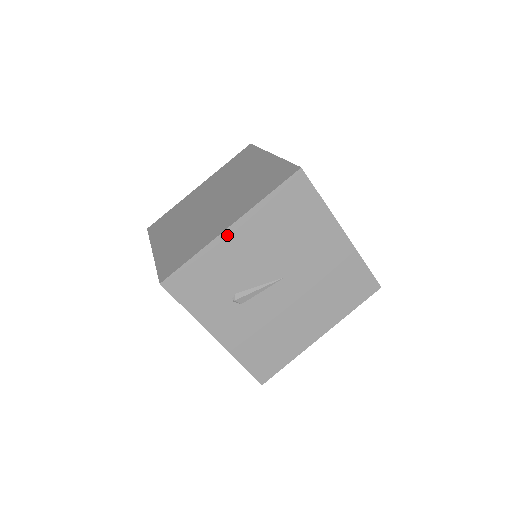
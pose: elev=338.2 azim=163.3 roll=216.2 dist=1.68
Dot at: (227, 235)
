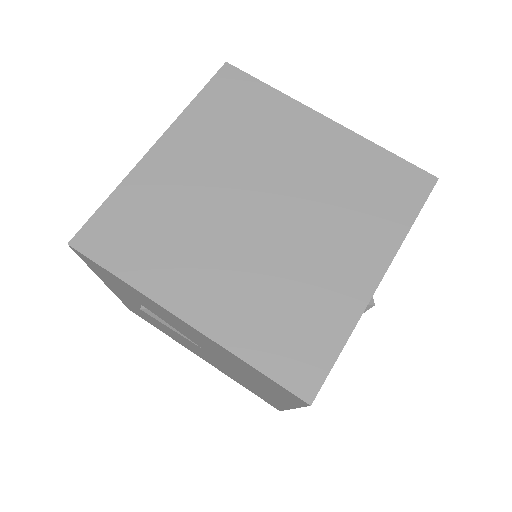
Dot at: (173, 315)
